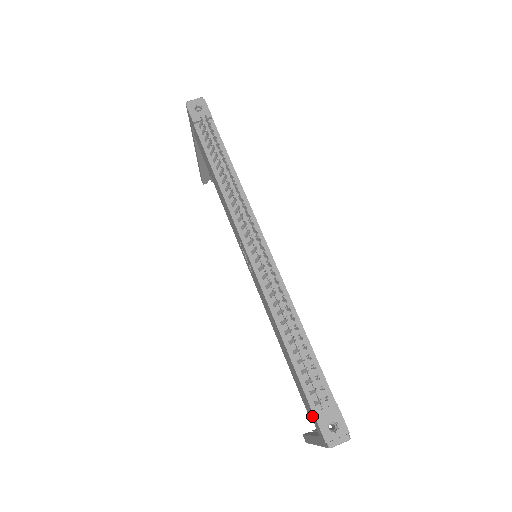
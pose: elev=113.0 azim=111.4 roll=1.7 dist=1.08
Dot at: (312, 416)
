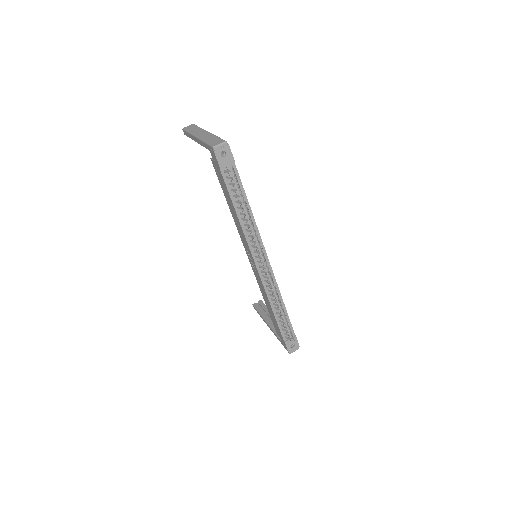
Dot at: (282, 339)
